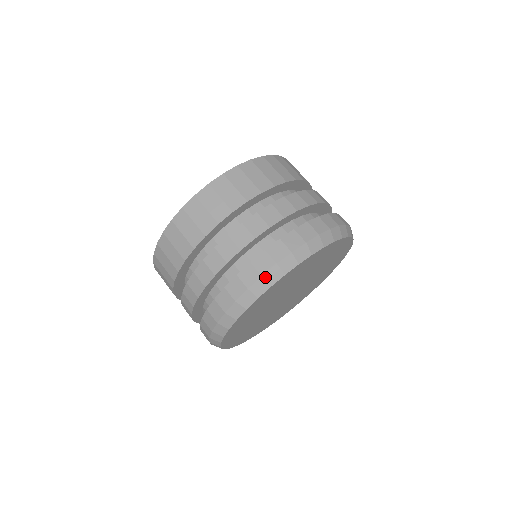
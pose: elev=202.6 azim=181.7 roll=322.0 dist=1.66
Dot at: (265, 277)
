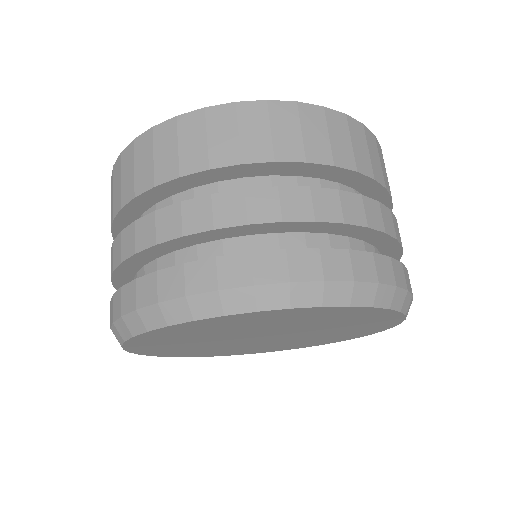
Dot at: (223, 295)
